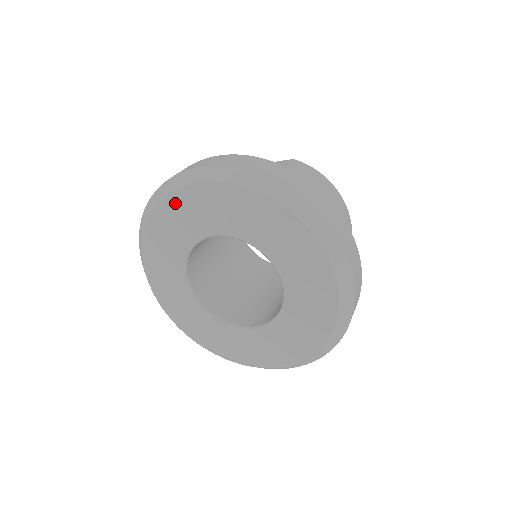
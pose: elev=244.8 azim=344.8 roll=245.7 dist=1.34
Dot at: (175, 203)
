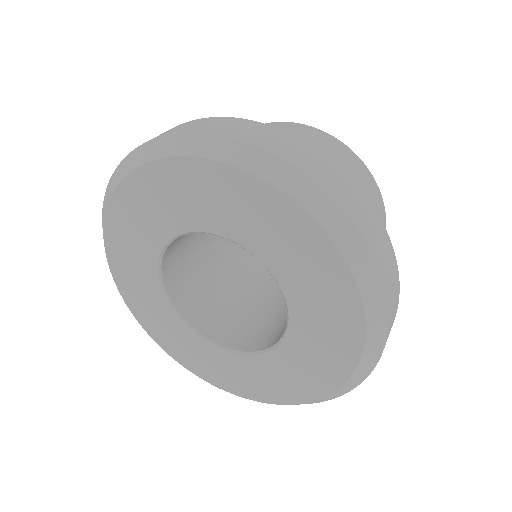
Dot at: (114, 235)
